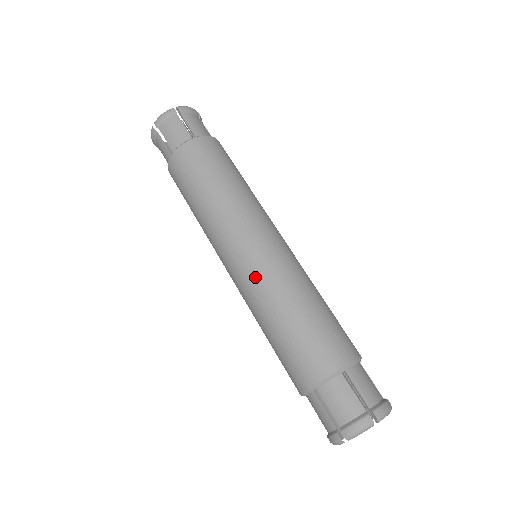
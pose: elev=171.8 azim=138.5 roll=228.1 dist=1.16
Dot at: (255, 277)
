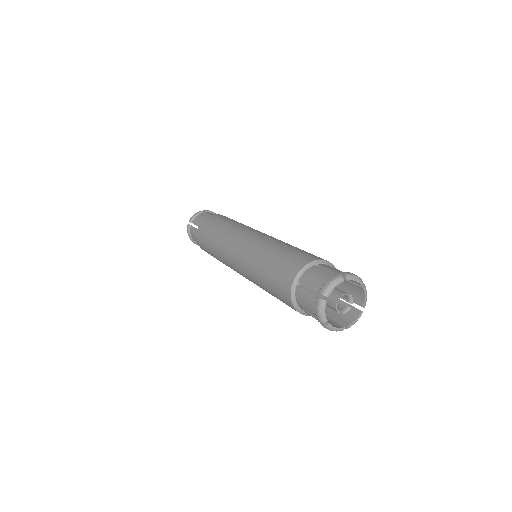
Dot at: (250, 248)
